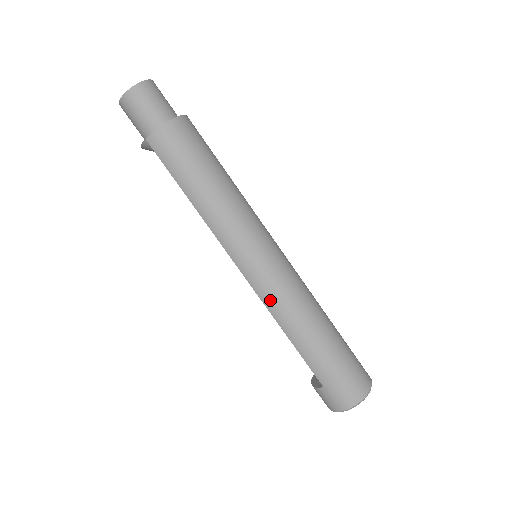
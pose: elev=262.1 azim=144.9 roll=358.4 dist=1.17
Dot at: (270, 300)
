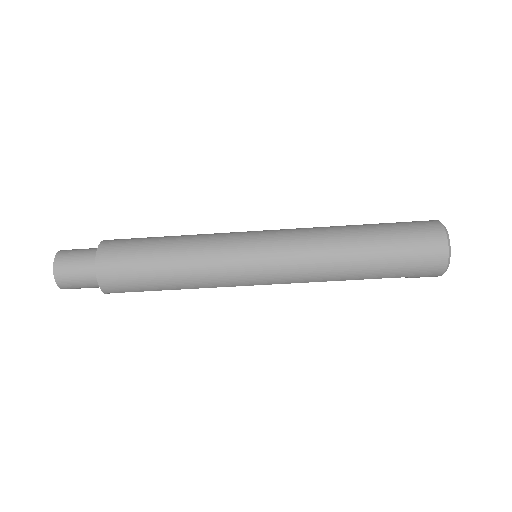
Dot at: (299, 279)
